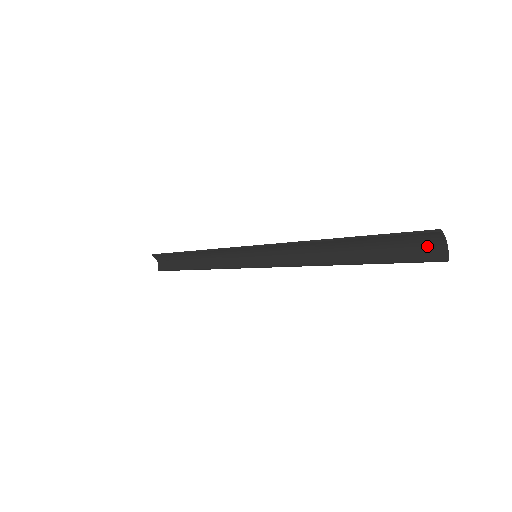
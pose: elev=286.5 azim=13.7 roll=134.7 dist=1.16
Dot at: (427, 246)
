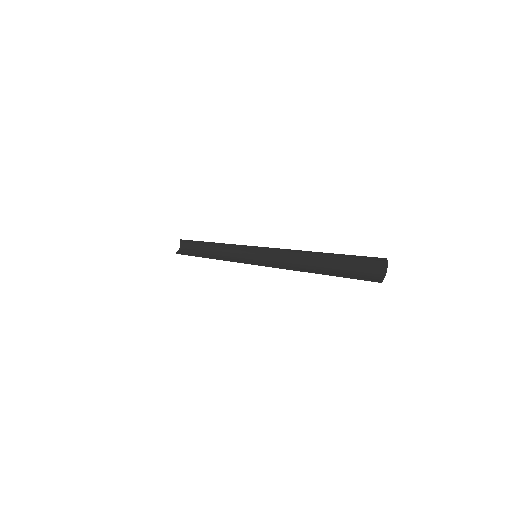
Dot at: (373, 271)
